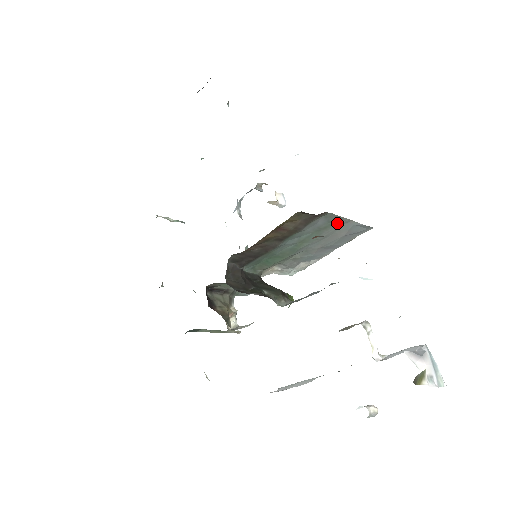
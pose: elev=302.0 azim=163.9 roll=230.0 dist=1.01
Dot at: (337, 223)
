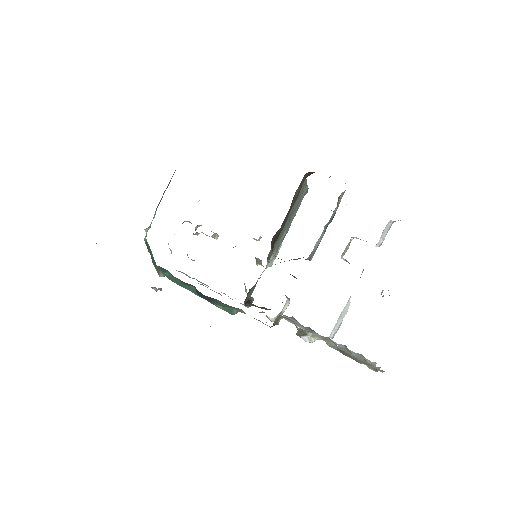
Dot at: (303, 189)
